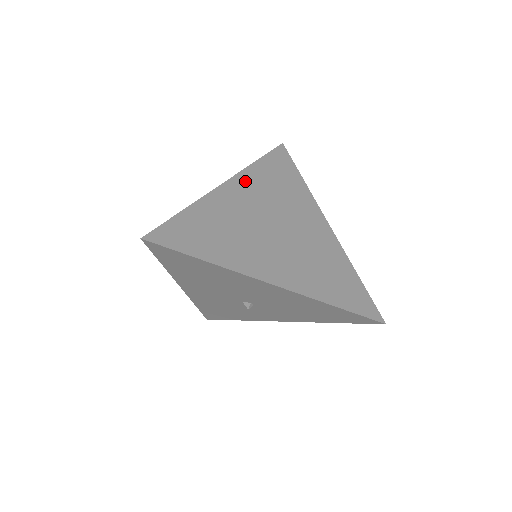
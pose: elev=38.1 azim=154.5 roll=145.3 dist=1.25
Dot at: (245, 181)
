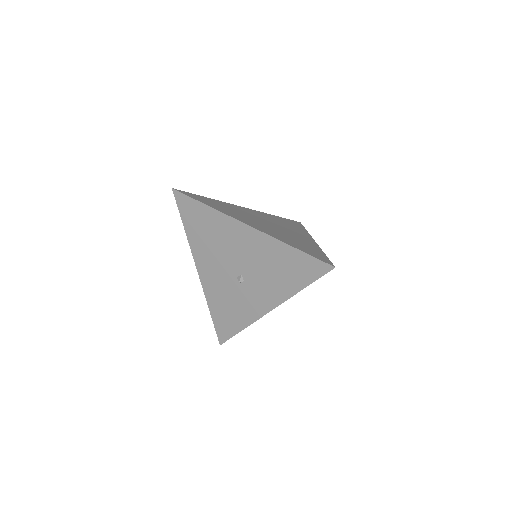
Dot at: (258, 213)
